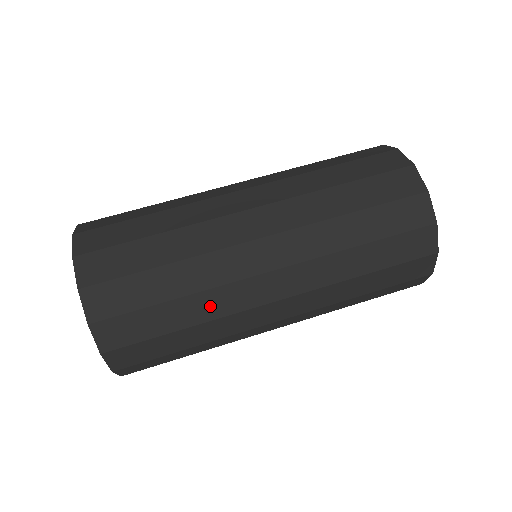
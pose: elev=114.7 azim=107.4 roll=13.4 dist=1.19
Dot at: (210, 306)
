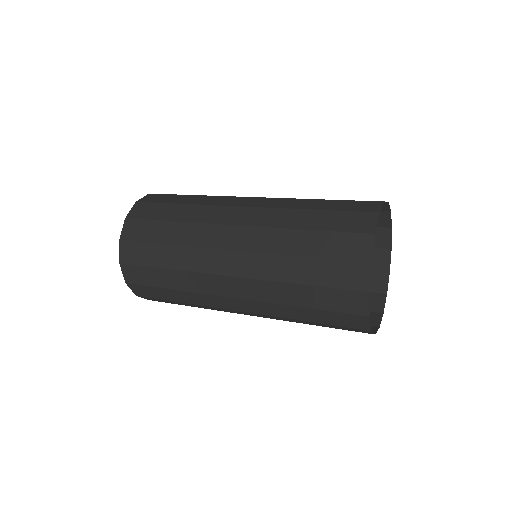
Dot at: occluded
